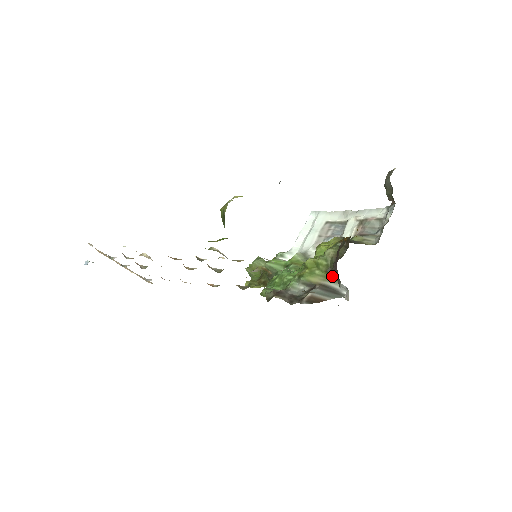
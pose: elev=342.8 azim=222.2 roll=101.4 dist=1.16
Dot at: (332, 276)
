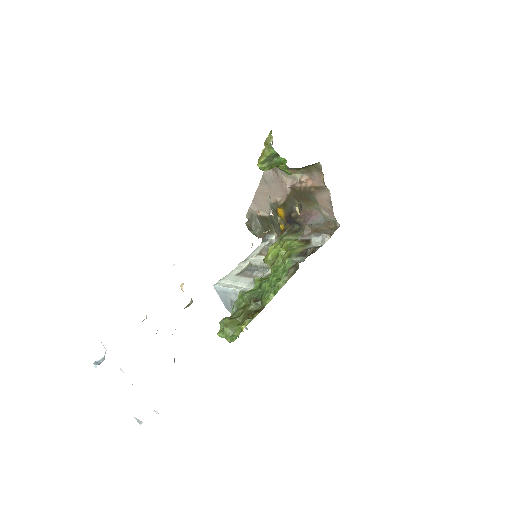
Dot at: (306, 240)
